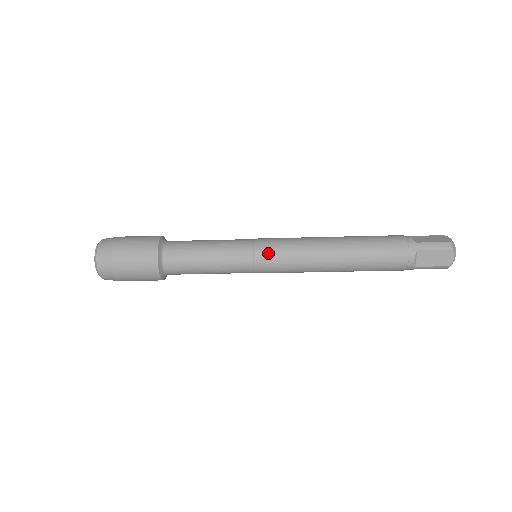
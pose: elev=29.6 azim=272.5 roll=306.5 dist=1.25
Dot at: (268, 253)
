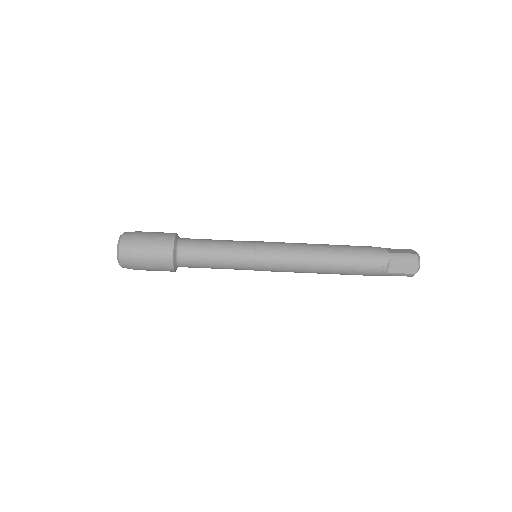
Dot at: (268, 252)
